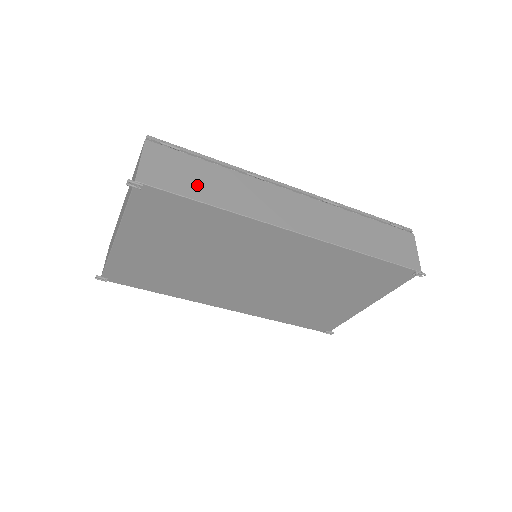
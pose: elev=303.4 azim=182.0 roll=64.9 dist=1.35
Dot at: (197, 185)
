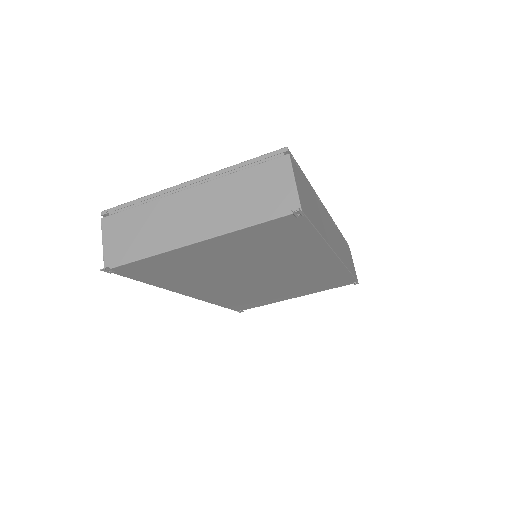
Dot at: (313, 212)
